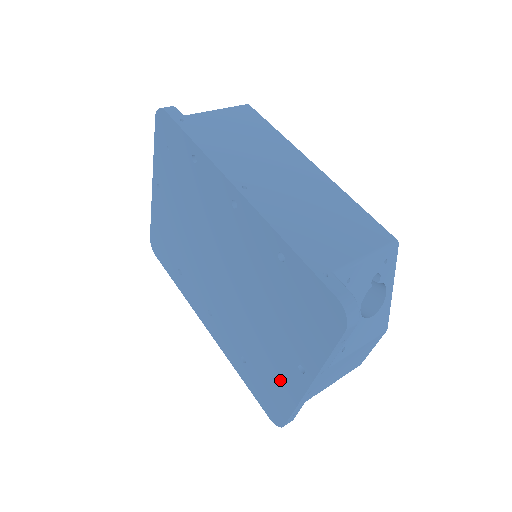
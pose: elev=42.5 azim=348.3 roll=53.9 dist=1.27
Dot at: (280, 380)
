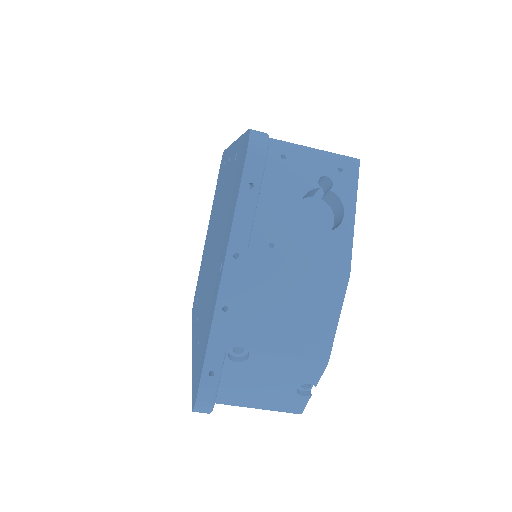
Dot at: (209, 317)
